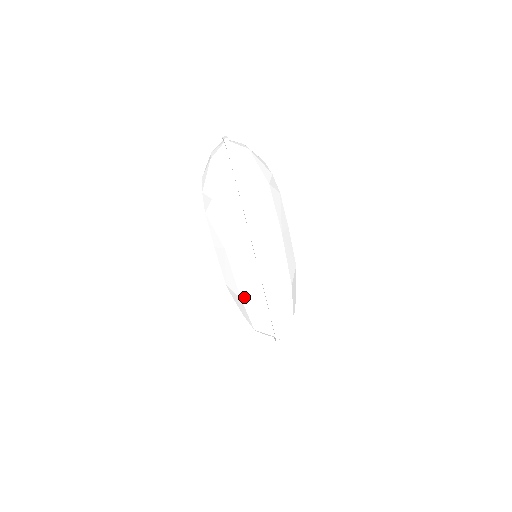
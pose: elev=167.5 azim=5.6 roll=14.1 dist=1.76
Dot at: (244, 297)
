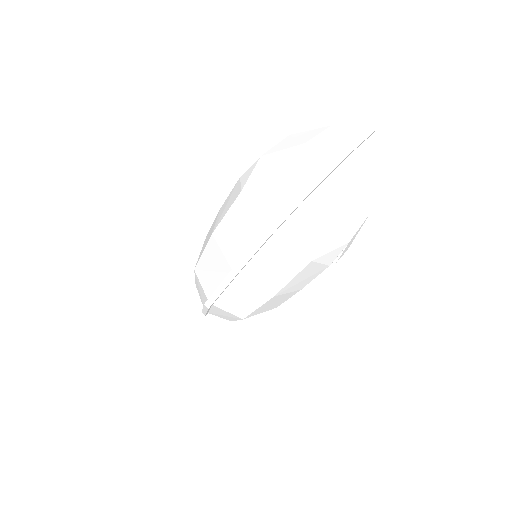
Dot at: (197, 273)
